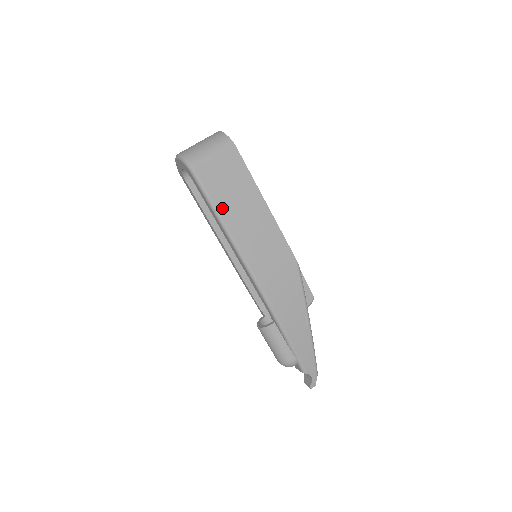
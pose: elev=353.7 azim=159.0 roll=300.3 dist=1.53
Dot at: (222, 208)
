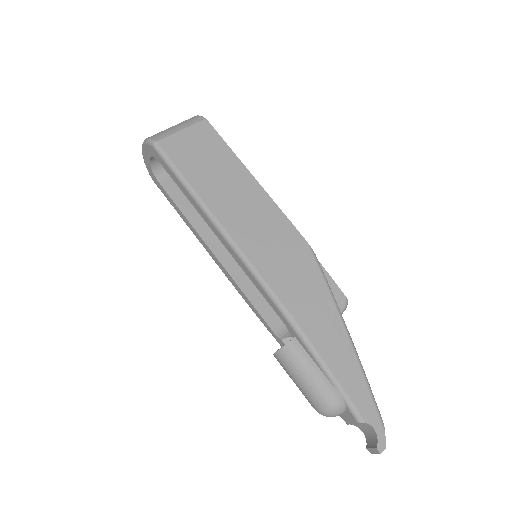
Dot at: (197, 183)
